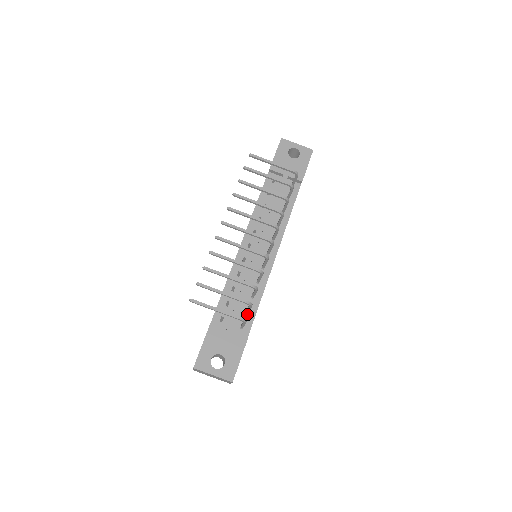
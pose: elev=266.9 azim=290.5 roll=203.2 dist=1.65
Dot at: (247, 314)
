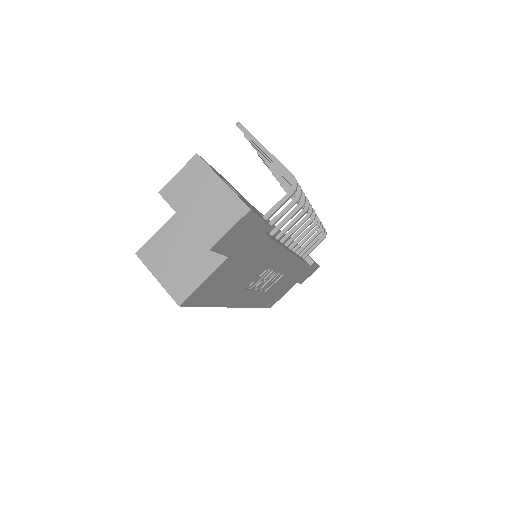
Dot at: occluded
